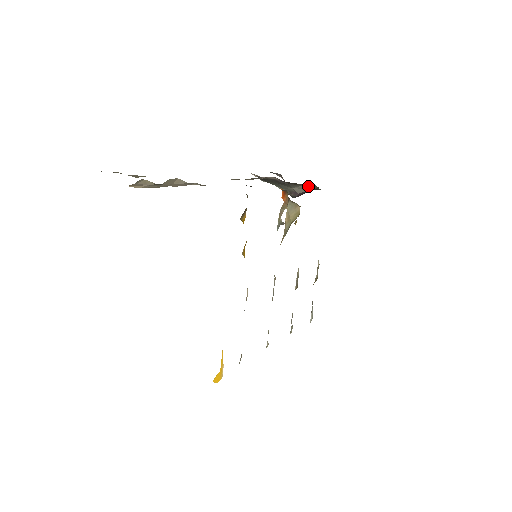
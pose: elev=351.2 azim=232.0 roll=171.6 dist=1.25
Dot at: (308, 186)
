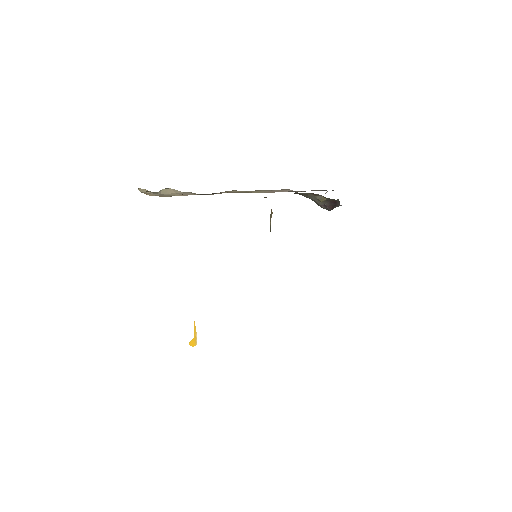
Dot at: (318, 196)
